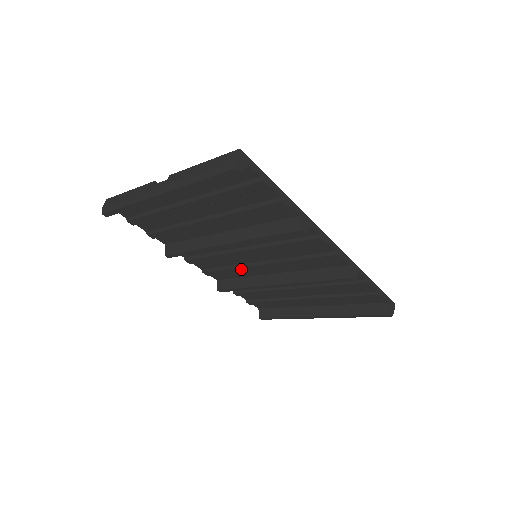
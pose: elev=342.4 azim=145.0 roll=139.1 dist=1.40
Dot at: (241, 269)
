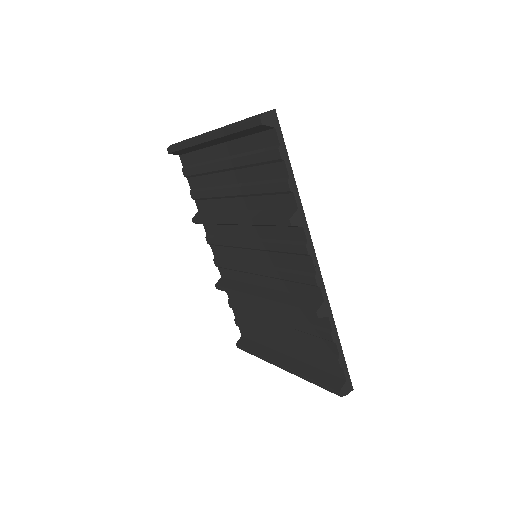
Dot at: (240, 267)
